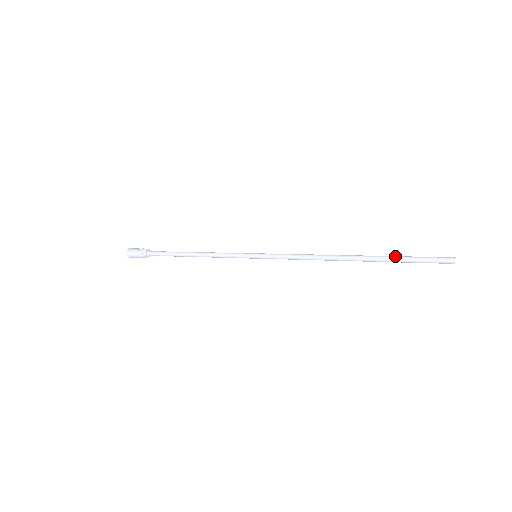
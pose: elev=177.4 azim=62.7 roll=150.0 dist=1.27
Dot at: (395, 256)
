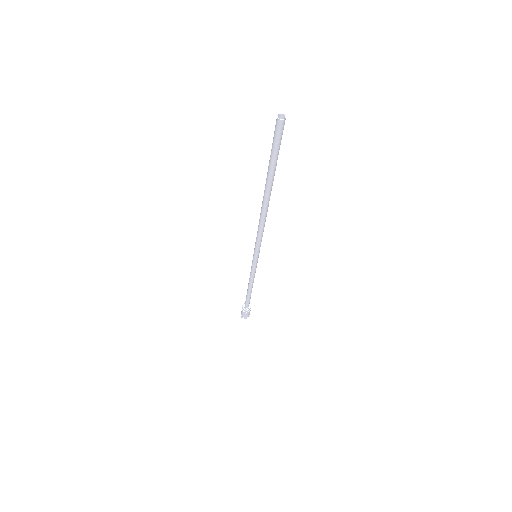
Dot at: (269, 165)
